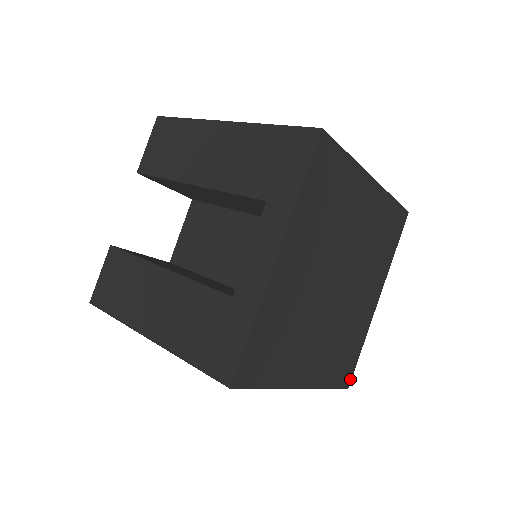
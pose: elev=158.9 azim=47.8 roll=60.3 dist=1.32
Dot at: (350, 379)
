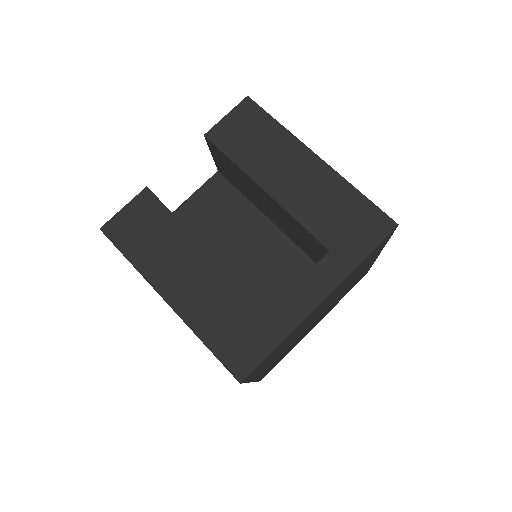
Dot at: occluded
